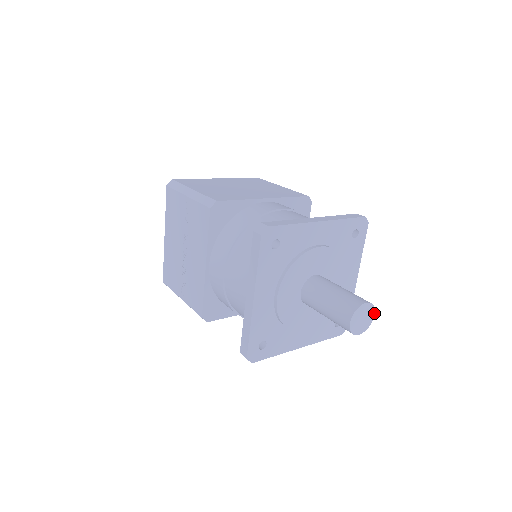
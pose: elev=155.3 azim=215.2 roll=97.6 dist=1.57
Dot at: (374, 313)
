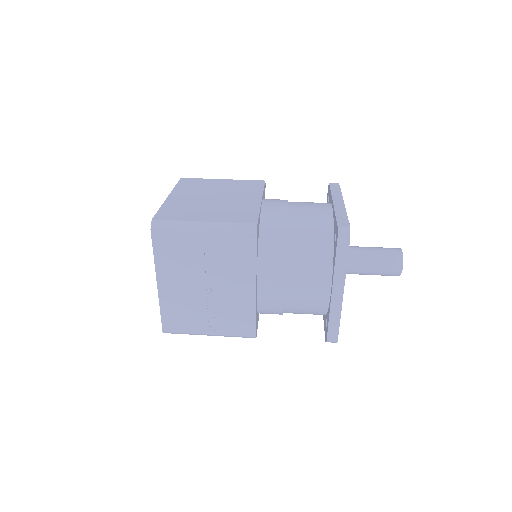
Dot at: occluded
